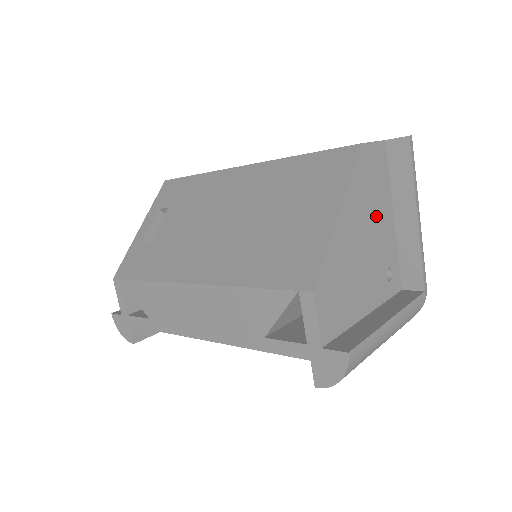
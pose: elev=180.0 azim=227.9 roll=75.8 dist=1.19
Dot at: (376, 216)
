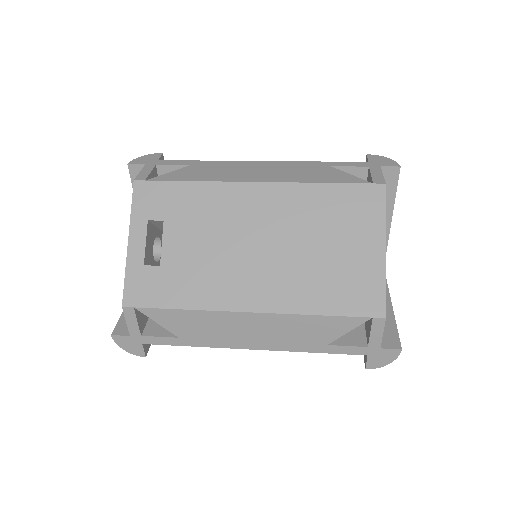
Dot at: occluded
